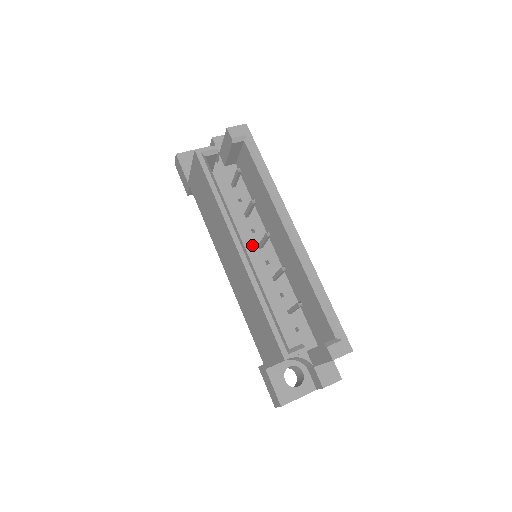
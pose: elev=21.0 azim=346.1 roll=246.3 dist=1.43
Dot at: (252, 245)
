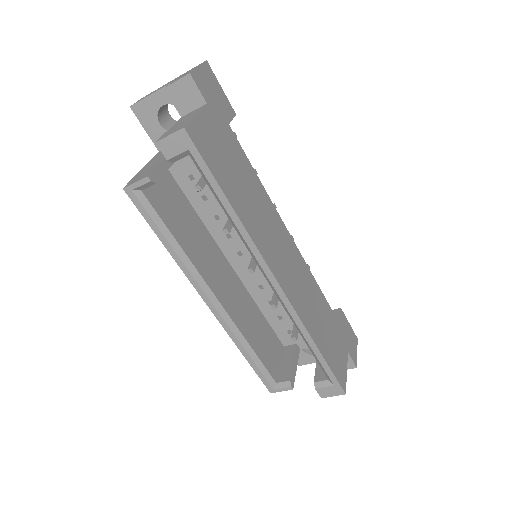
Dot at: occluded
